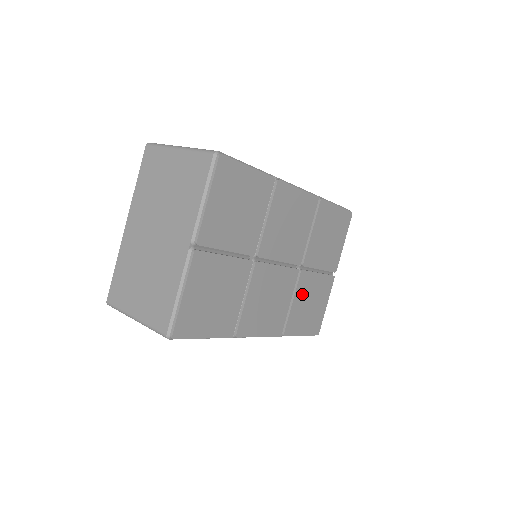
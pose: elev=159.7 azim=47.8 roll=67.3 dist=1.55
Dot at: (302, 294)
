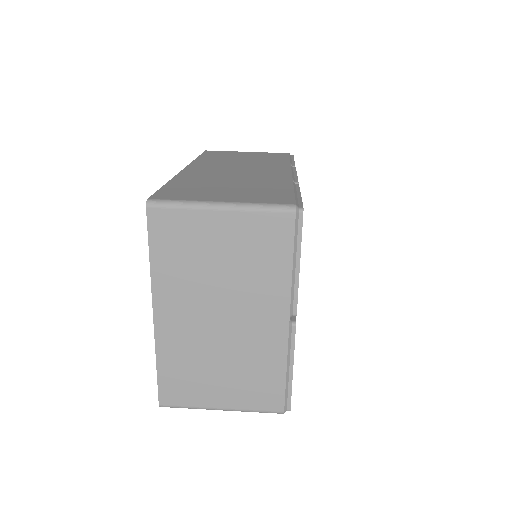
Dot at: occluded
